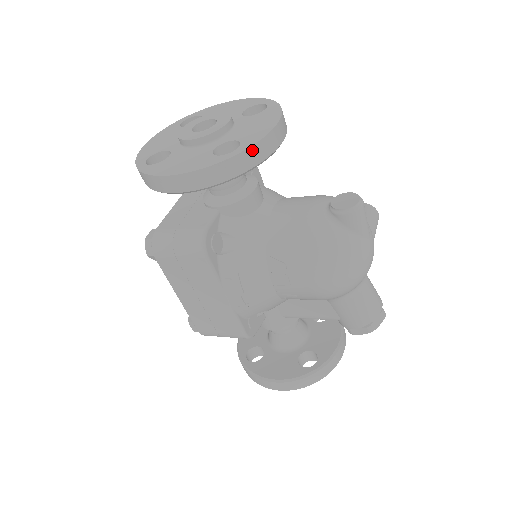
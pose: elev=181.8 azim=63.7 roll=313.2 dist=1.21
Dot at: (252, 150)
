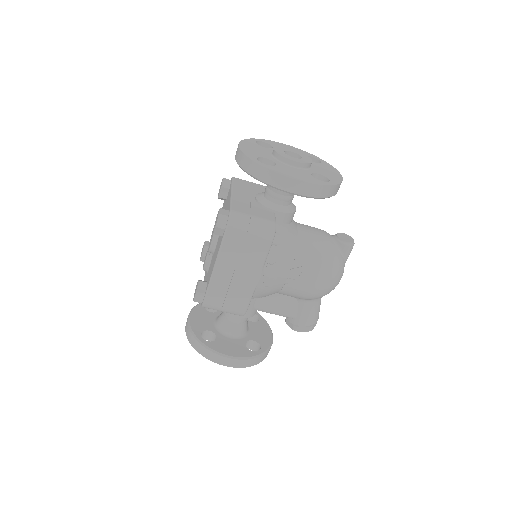
Dot at: (338, 186)
